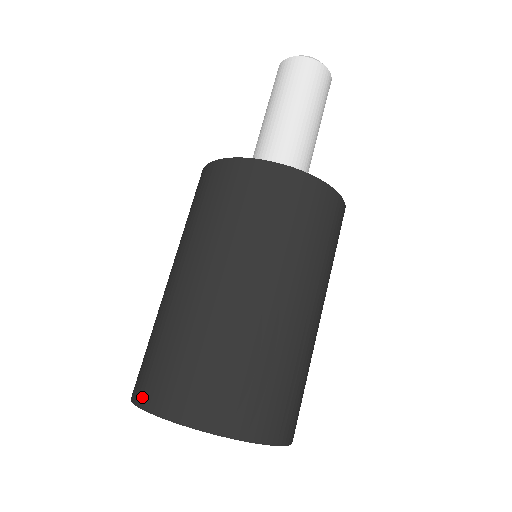
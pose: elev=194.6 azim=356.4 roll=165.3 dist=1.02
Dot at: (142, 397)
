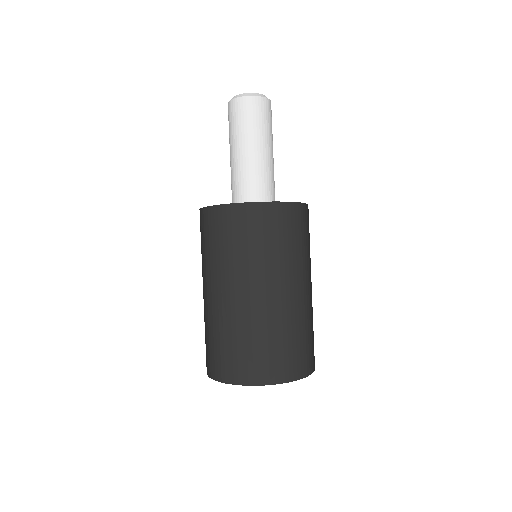
Dot at: (212, 373)
